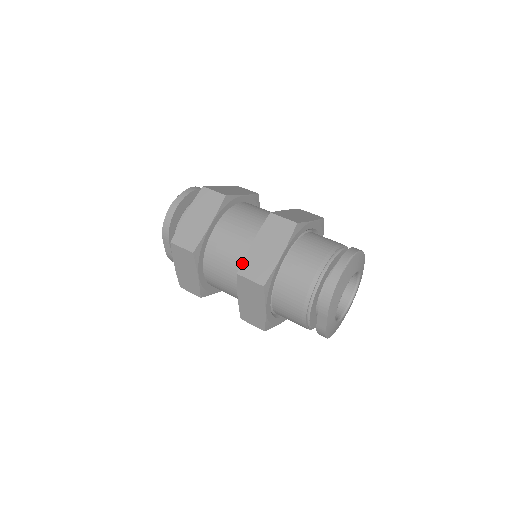
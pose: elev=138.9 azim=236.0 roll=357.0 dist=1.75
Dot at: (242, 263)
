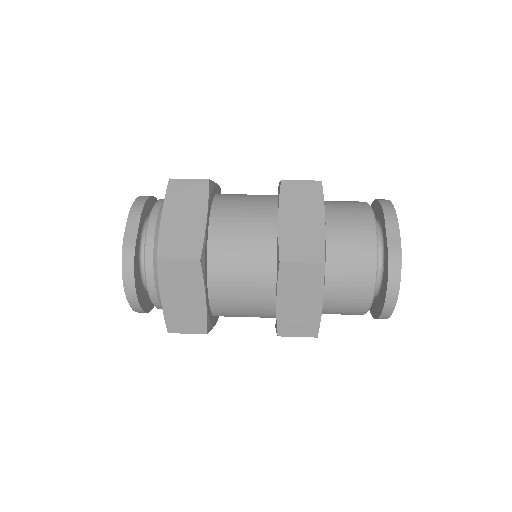
Dot at: occluded
